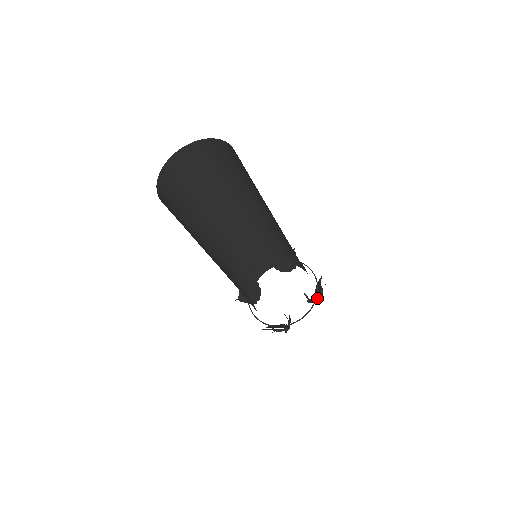
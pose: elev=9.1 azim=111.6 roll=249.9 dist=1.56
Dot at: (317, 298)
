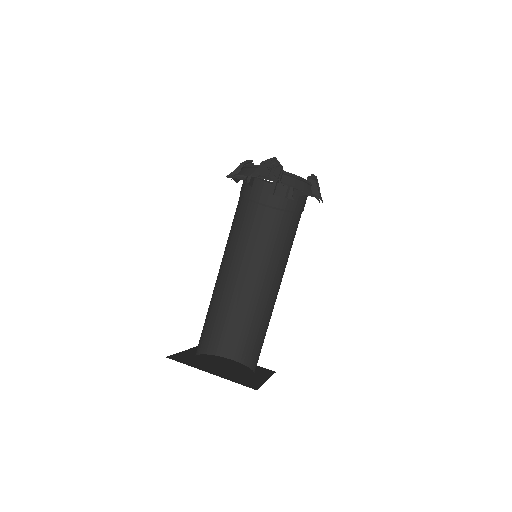
Dot at: occluded
